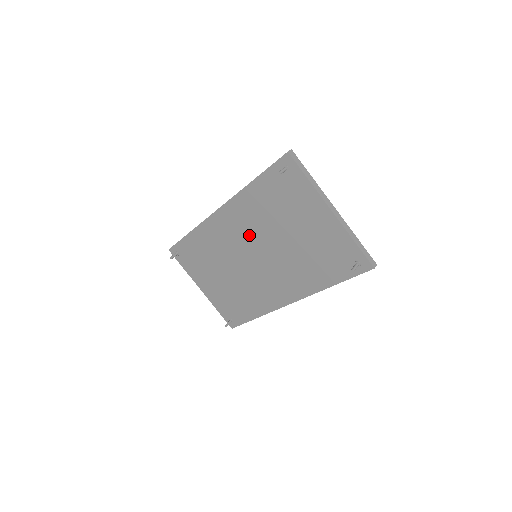
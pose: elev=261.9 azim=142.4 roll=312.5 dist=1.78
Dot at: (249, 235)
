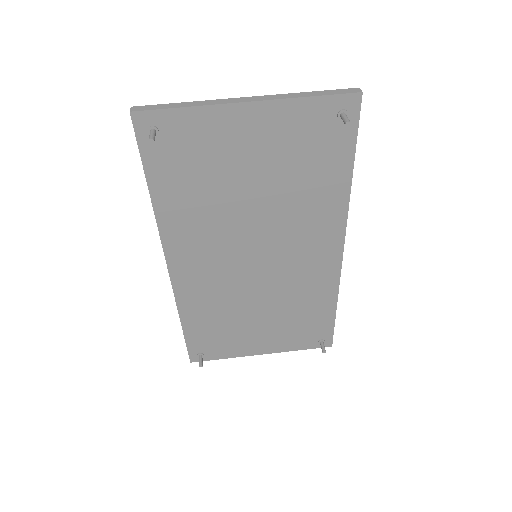
Dot at: (223, 247)
